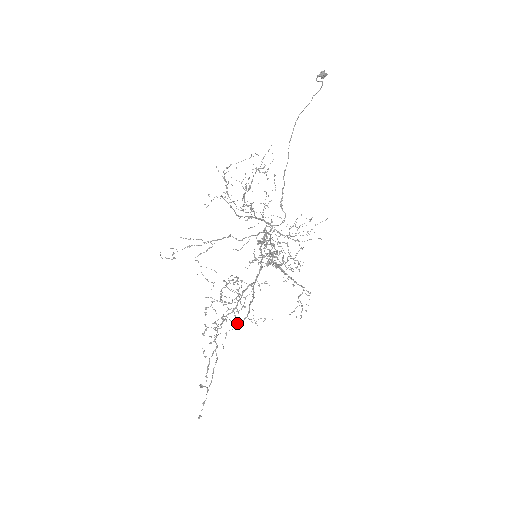
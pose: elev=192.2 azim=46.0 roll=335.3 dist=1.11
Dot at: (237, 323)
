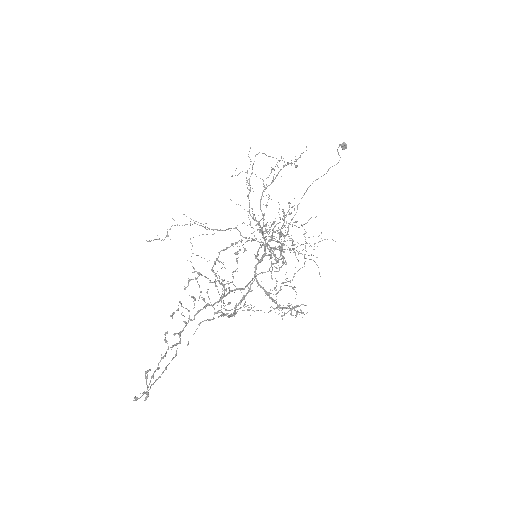
Dot at: occluded
